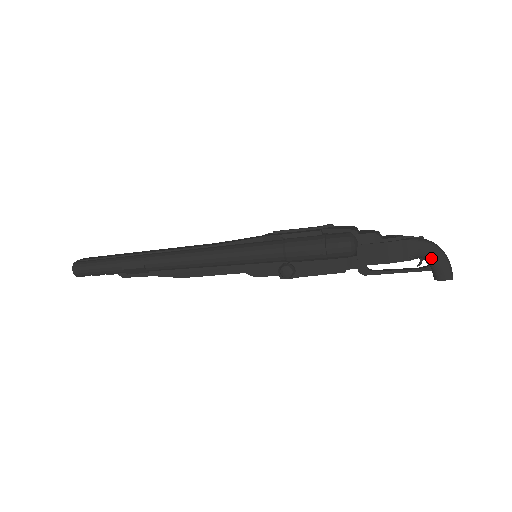
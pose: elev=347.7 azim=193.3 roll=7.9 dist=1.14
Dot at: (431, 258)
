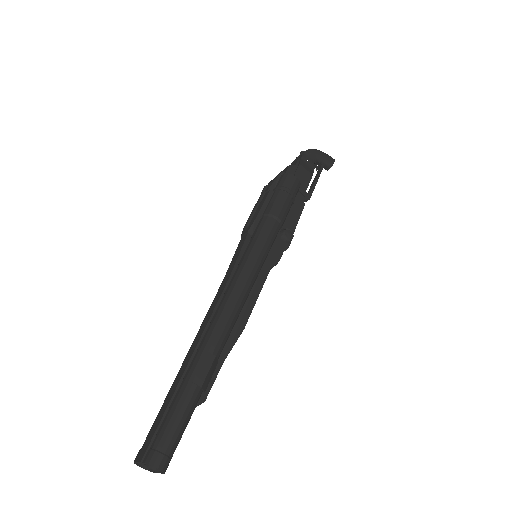
Dot at: (318, 157)
